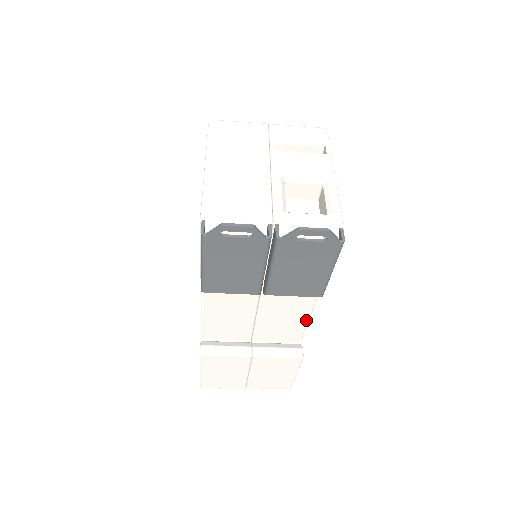
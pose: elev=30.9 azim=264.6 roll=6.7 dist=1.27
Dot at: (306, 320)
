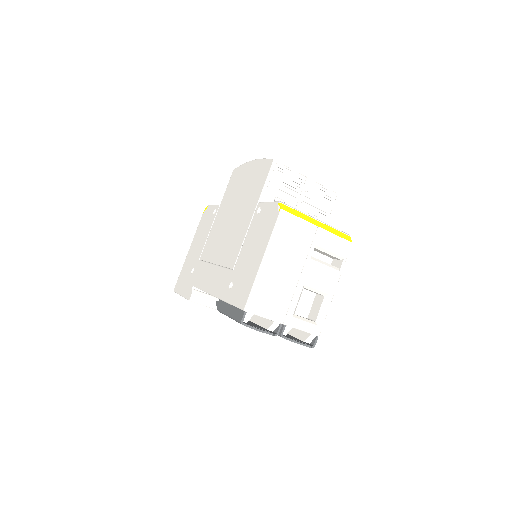
Dot at: occluded
